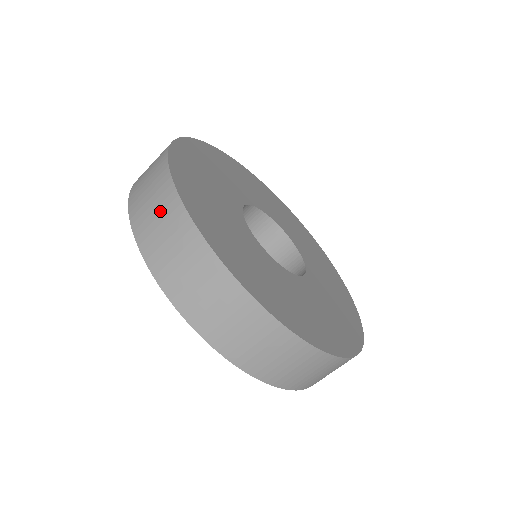
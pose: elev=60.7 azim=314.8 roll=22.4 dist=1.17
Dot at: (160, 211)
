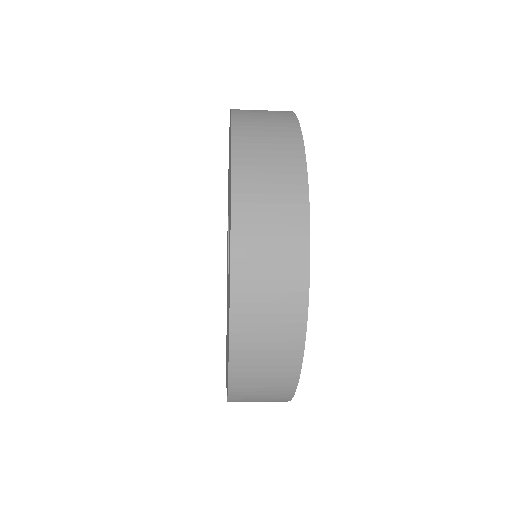
Dot at: (272, 376)
